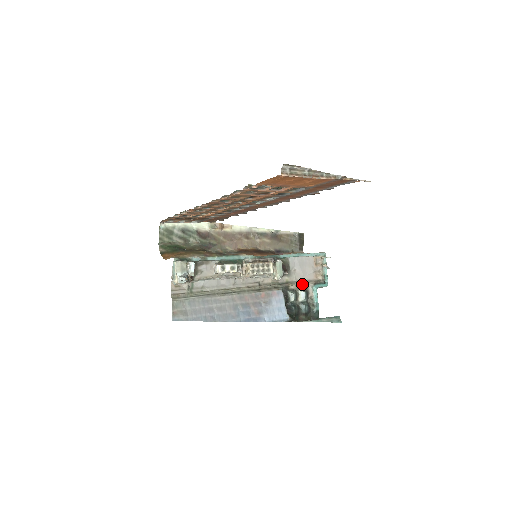
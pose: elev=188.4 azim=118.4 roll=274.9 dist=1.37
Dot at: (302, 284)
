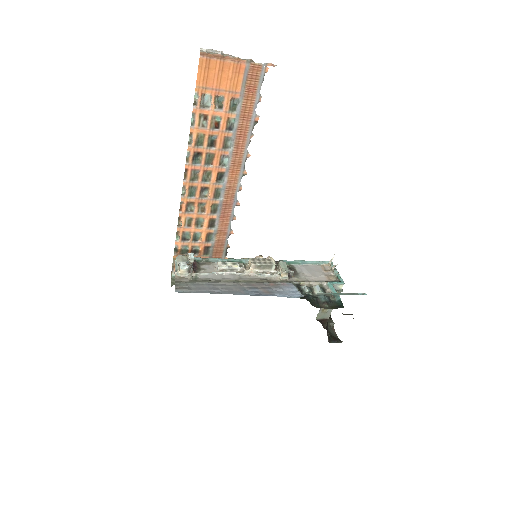
Dot at: (314, 282)
